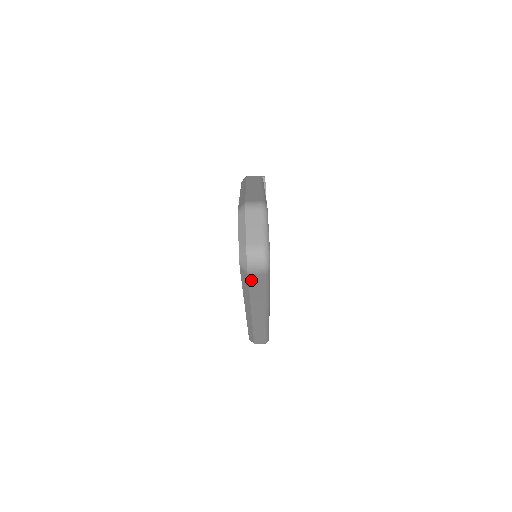
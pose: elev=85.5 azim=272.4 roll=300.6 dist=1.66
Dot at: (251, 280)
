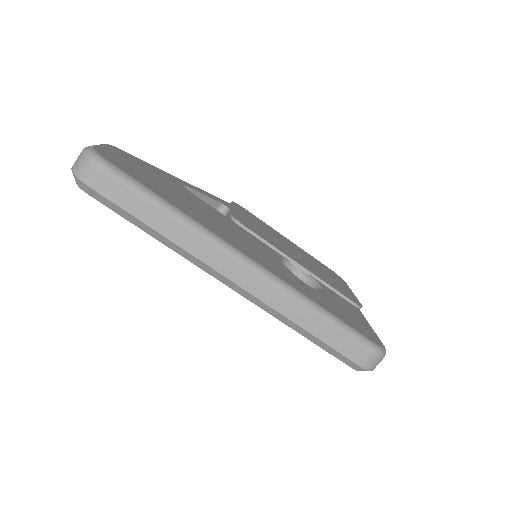
Dot at: (110, 196)
